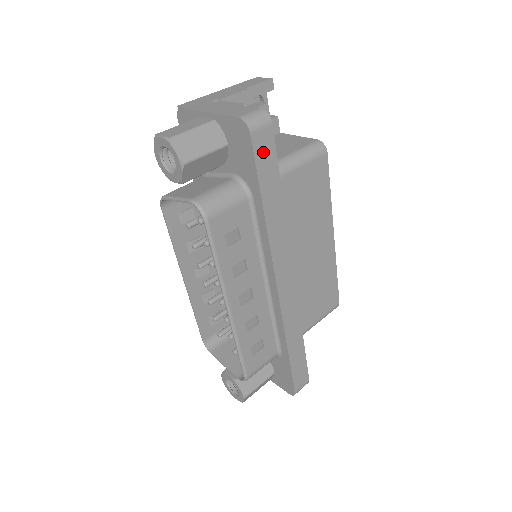
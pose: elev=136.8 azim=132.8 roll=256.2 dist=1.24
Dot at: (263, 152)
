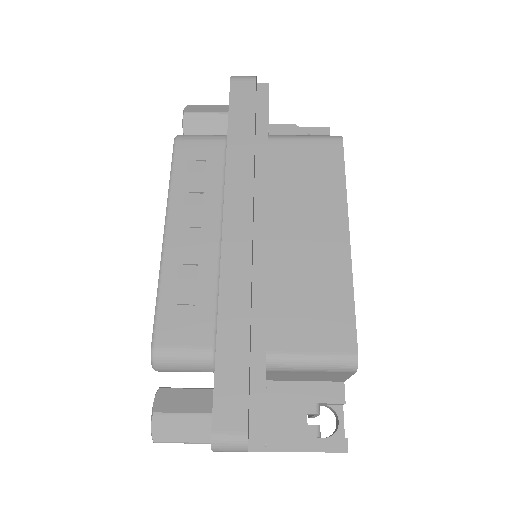
Dot at: (240, 96)
